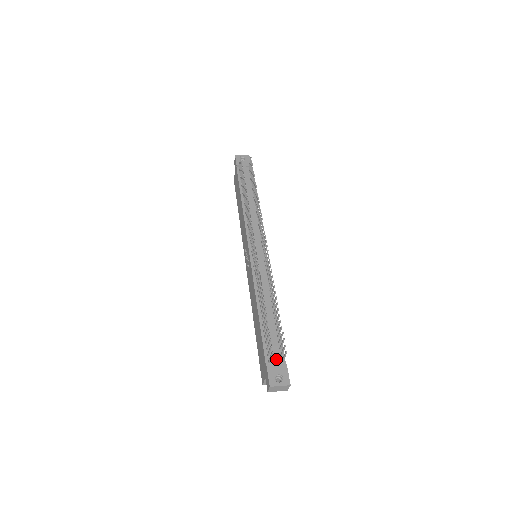
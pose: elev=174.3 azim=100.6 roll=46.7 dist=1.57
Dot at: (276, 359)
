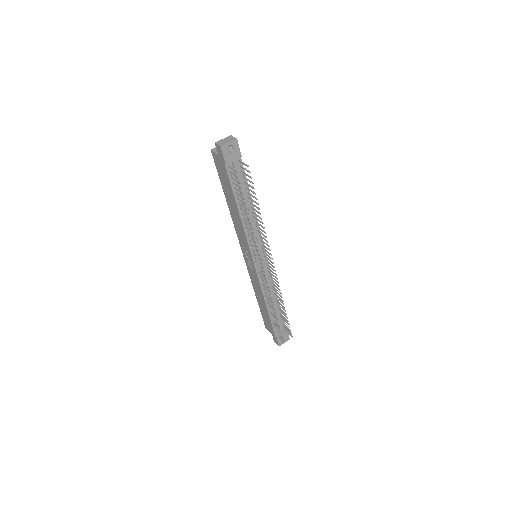
Dot at: occluded
